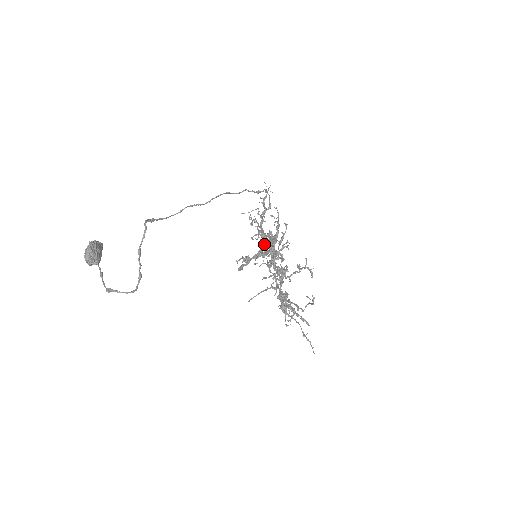
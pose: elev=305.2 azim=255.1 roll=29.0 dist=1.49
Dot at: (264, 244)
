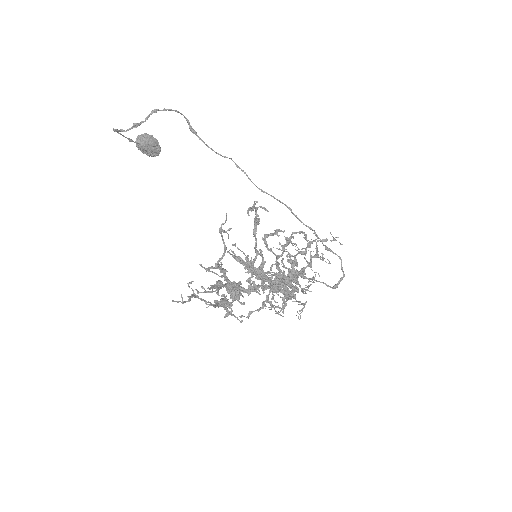
Dot at: occluded
